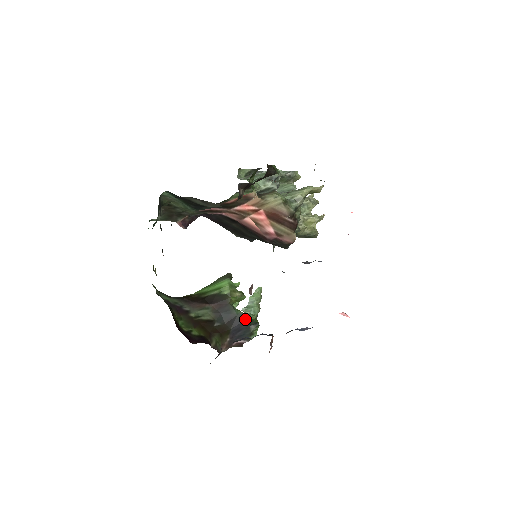
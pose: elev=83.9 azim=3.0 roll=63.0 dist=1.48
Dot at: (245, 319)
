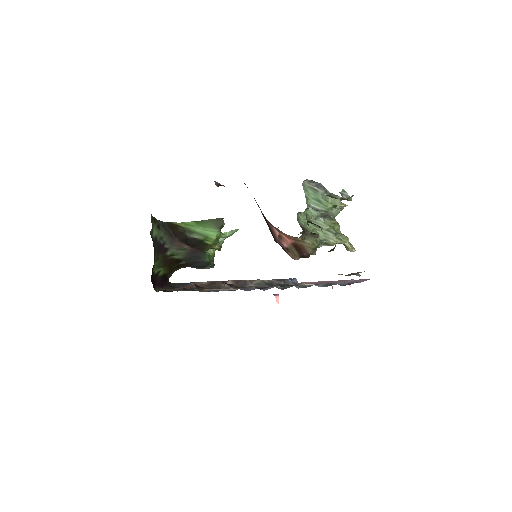
Dot at: (207, 265)
